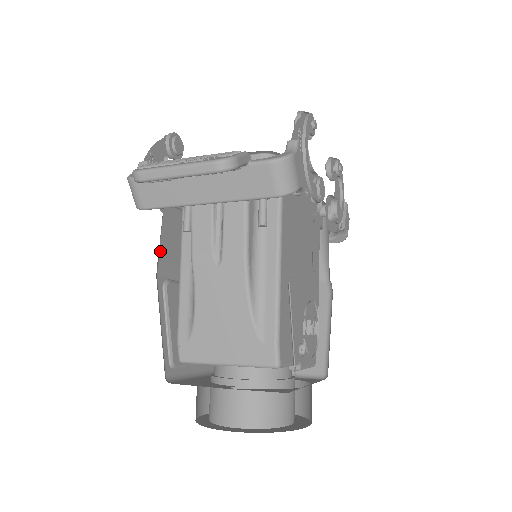
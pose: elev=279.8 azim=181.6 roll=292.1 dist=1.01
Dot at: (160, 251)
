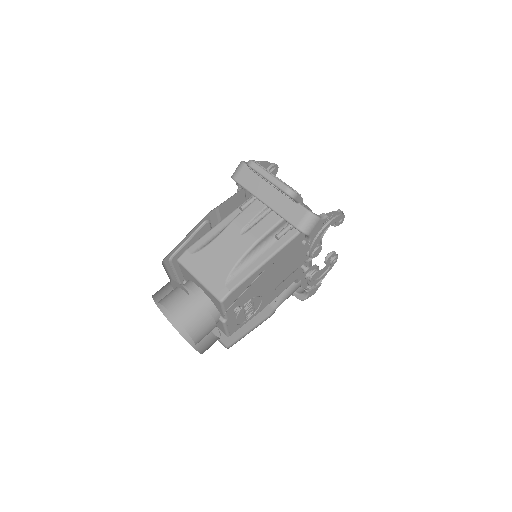
Dot at: (221, 204)
